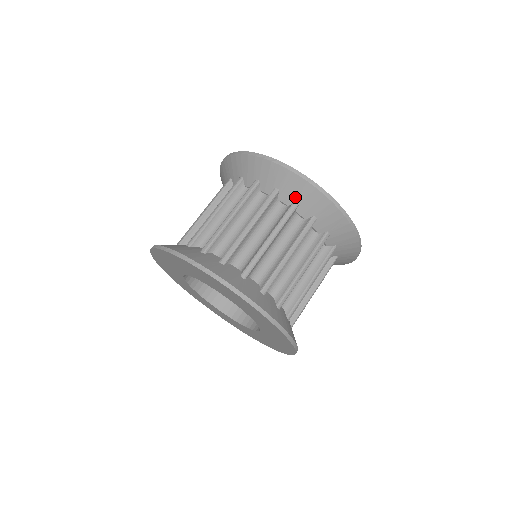
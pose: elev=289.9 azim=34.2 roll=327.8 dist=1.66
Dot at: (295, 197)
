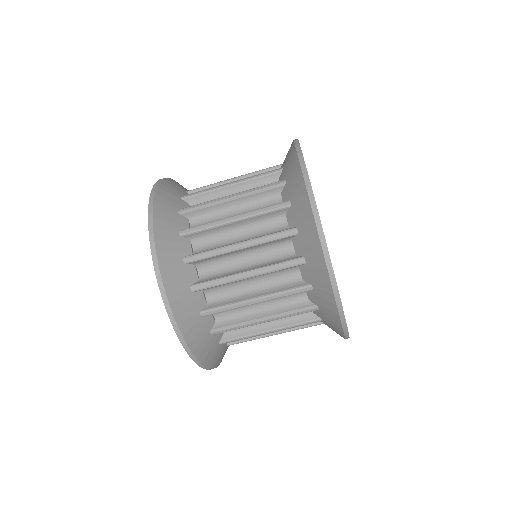
Dot at: (298, 224)
